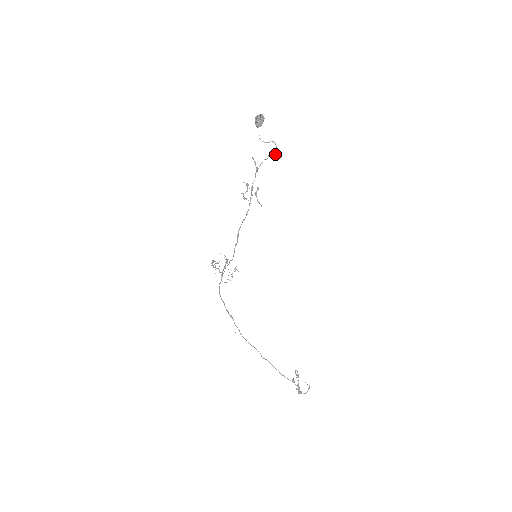
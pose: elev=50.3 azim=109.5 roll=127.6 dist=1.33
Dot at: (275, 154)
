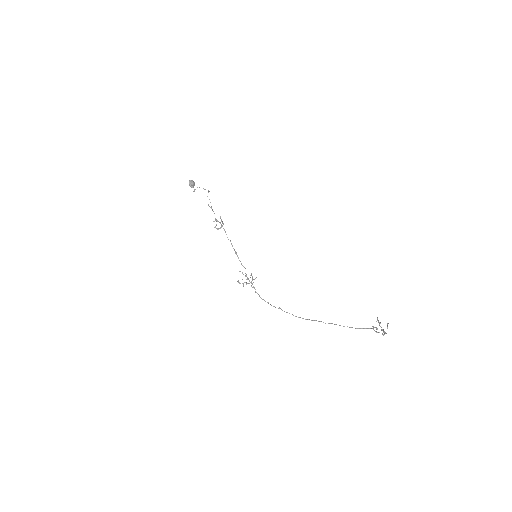
Dot at: occluded
